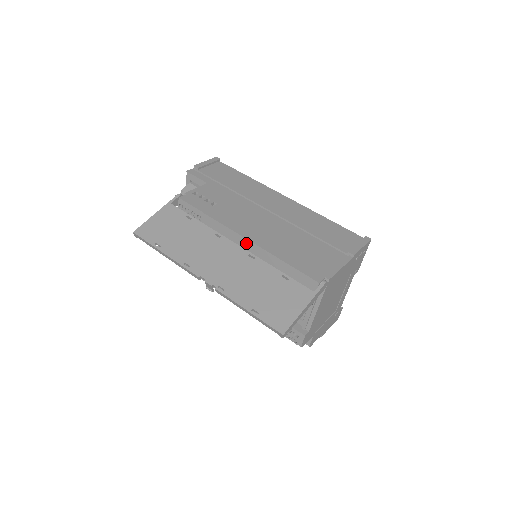
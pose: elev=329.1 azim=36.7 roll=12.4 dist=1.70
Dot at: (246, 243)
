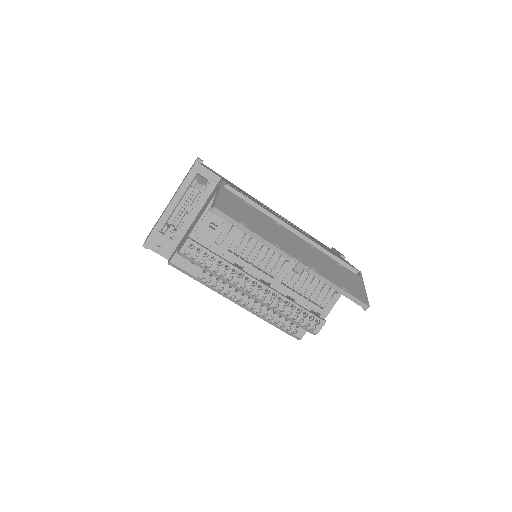
Dot at: occluded
